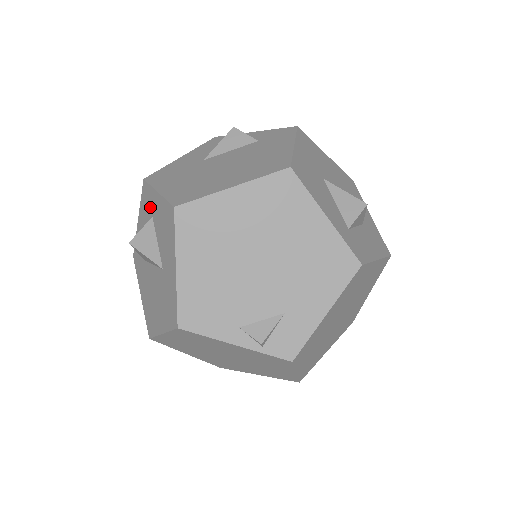
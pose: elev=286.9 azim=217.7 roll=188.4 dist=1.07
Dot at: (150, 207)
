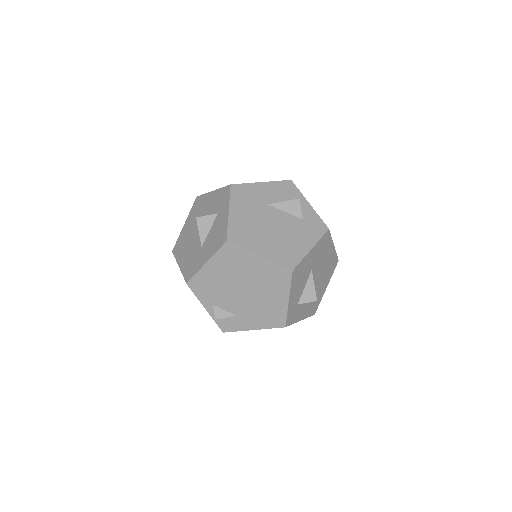
Dot at: (221, 207)
